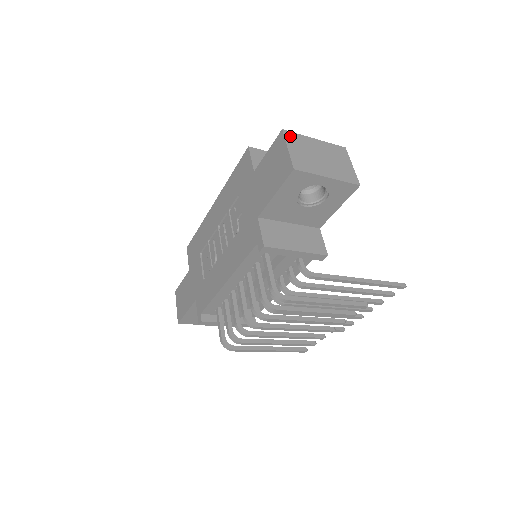
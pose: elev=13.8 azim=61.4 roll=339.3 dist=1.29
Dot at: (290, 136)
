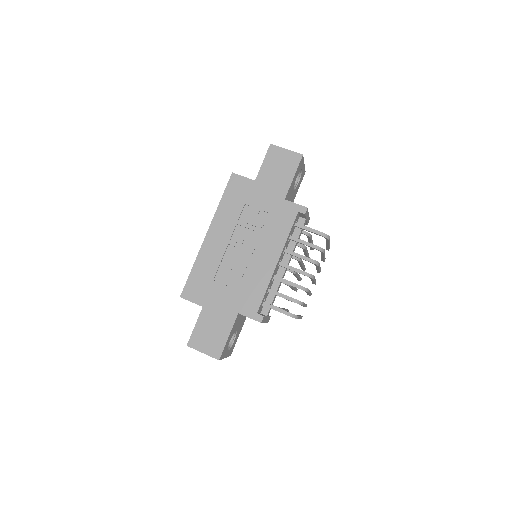
Dot at: (275, 147)
